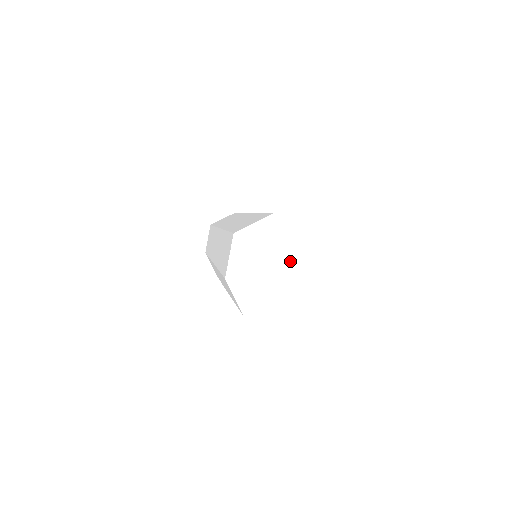
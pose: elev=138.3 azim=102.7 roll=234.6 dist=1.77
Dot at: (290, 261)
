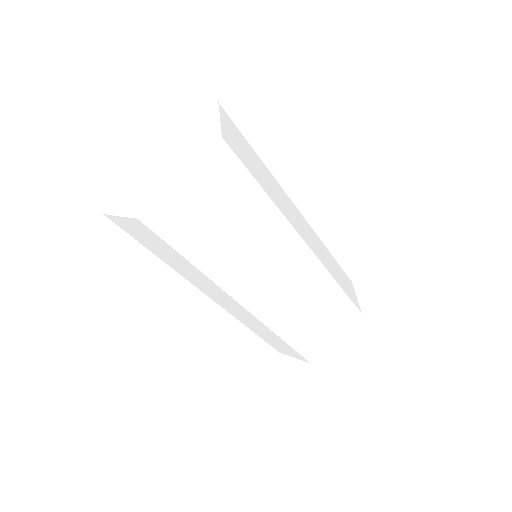
Dot at: (173, 148)
